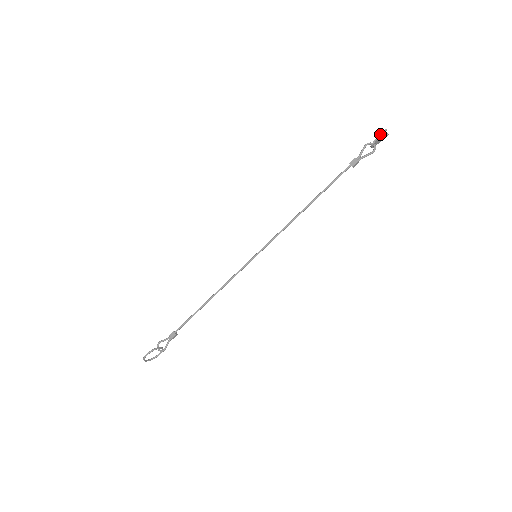
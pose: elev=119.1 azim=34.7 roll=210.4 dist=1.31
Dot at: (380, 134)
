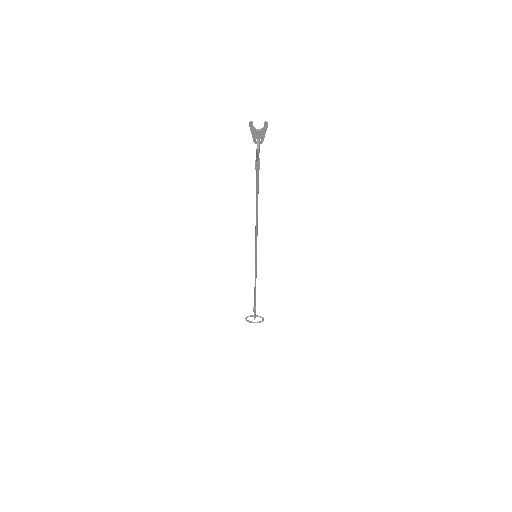
Dot at: (250, 128)
